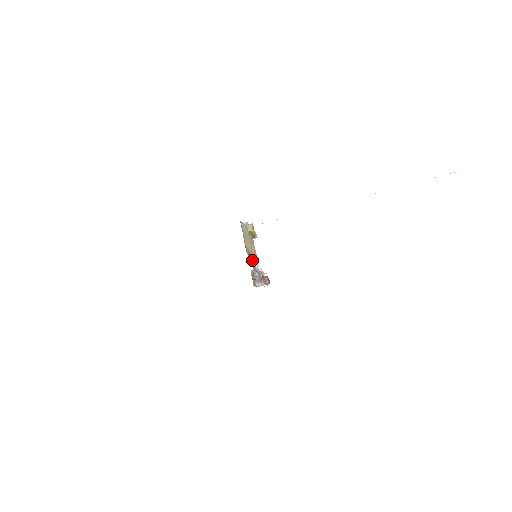
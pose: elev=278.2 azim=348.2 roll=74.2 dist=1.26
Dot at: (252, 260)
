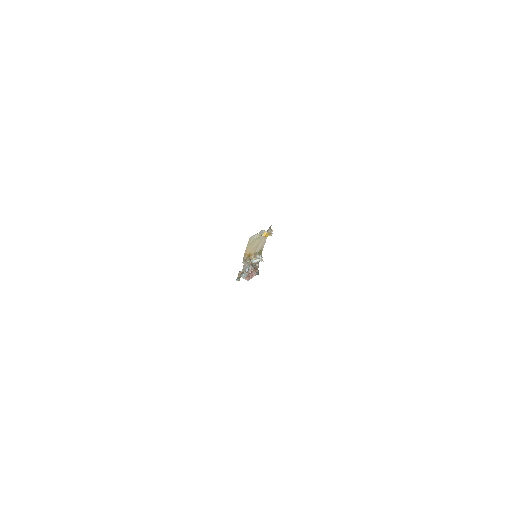
Dot at: (245, 265)
